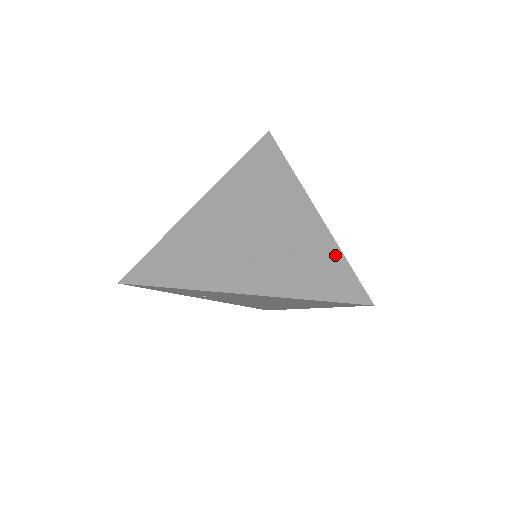
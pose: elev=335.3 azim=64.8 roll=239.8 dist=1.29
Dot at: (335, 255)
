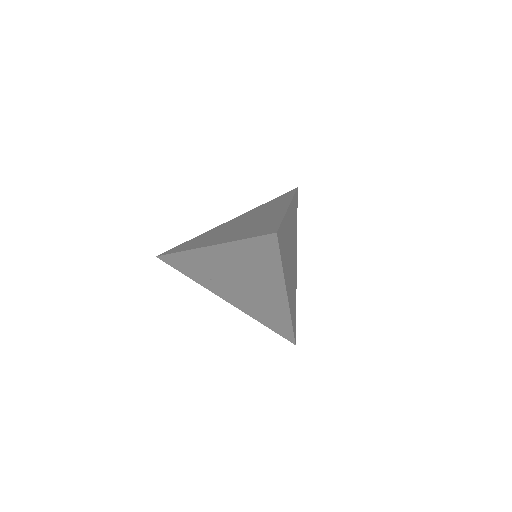
Dot at: (278, 220)
